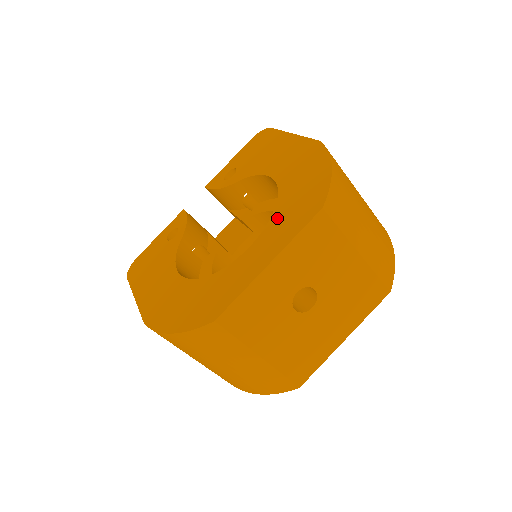
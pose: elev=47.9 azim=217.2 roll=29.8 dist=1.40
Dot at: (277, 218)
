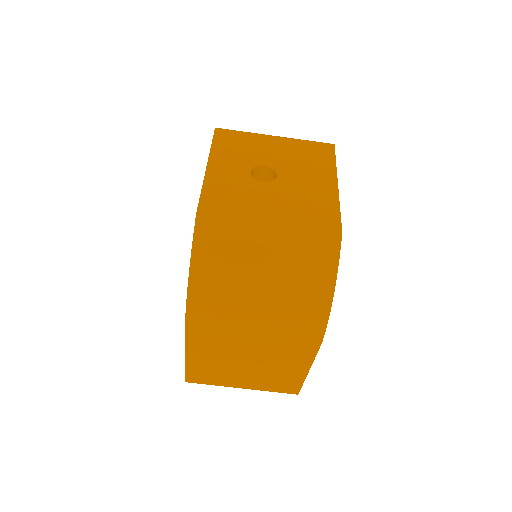
Dot at: occluded
